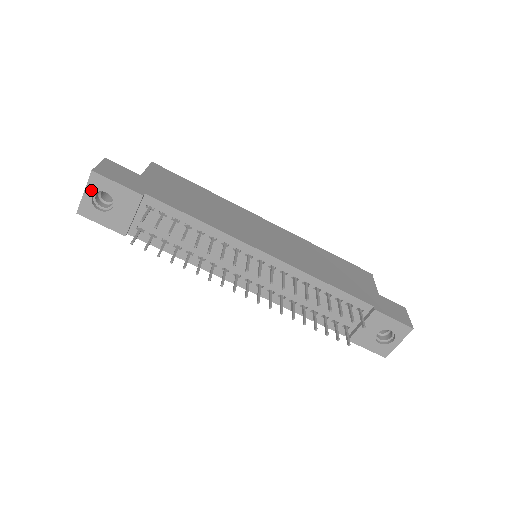
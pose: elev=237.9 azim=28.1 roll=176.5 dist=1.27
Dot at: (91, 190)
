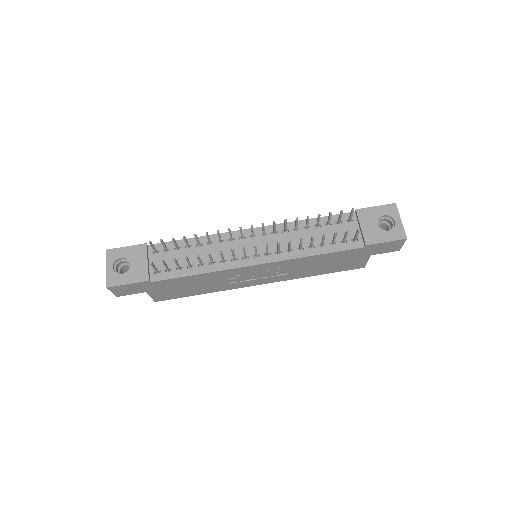
Dot at: (110, 263)
